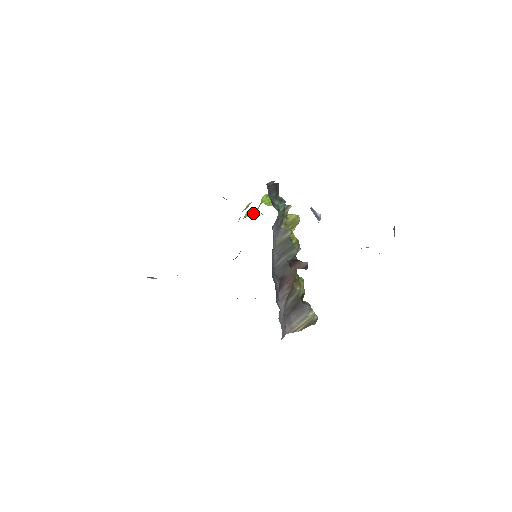
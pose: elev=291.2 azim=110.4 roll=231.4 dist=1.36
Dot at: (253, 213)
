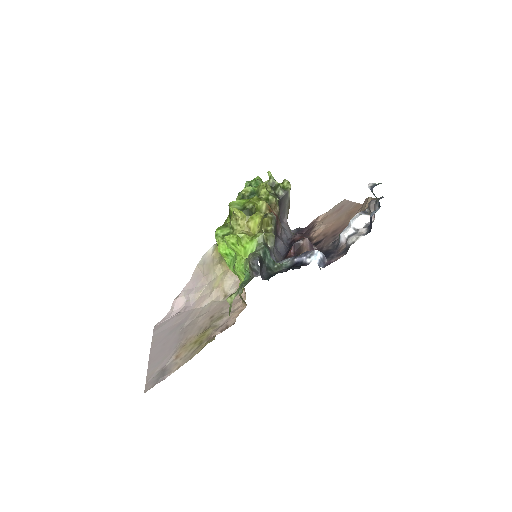
Dot at: (233, 256)
